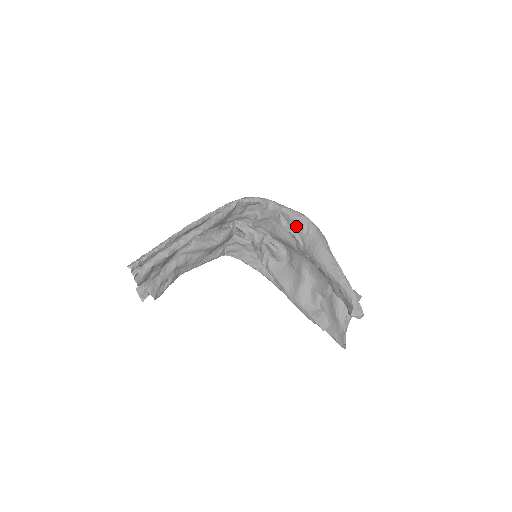
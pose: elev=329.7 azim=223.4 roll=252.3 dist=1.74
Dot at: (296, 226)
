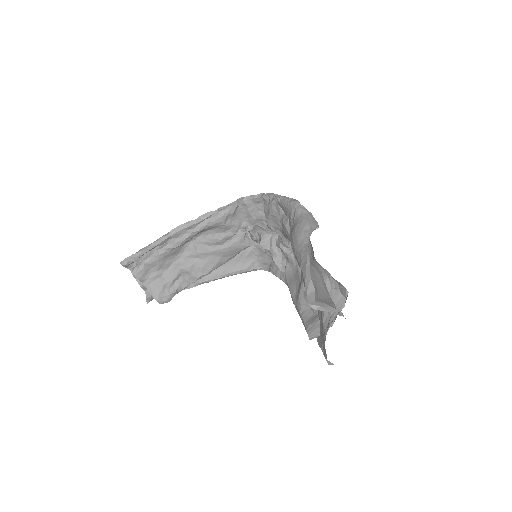
Dot at: (288, 214)
